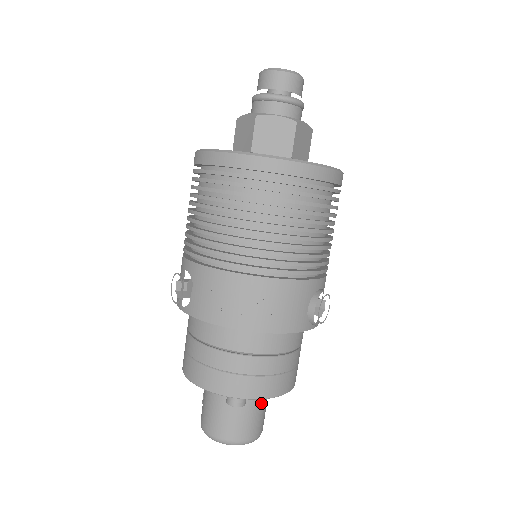
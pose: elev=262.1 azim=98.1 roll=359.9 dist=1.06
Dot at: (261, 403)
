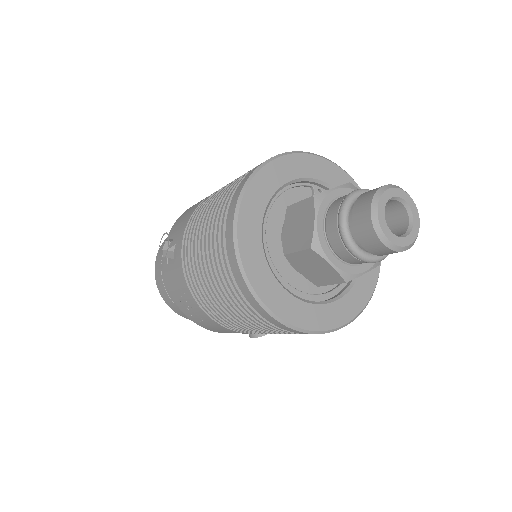
Dot at: occluded
